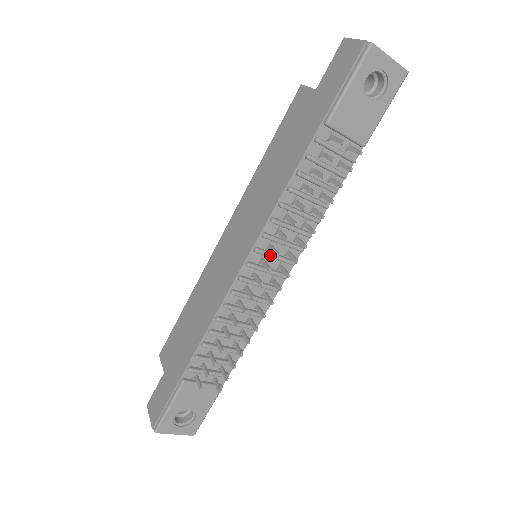
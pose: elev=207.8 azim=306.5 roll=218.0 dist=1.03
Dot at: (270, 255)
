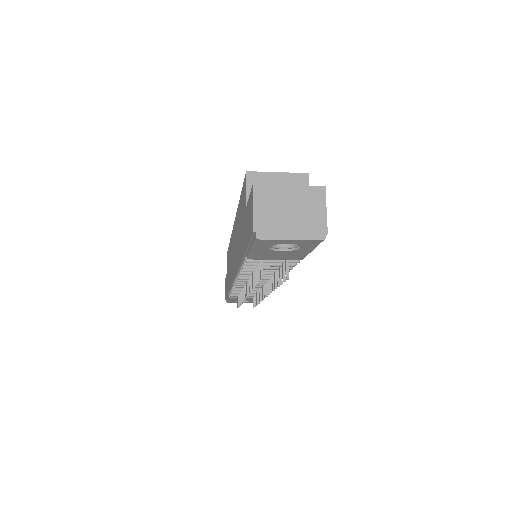
Dot at: occluded
